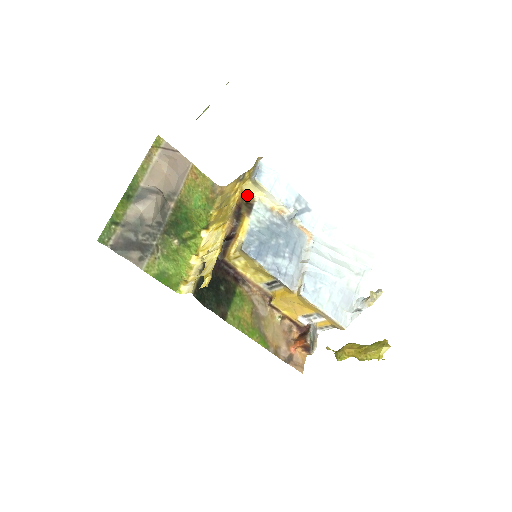
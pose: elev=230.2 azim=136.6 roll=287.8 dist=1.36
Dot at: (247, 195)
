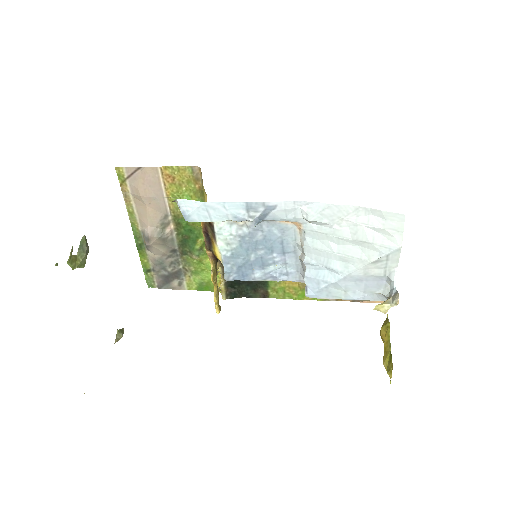
Dot at: occluded
